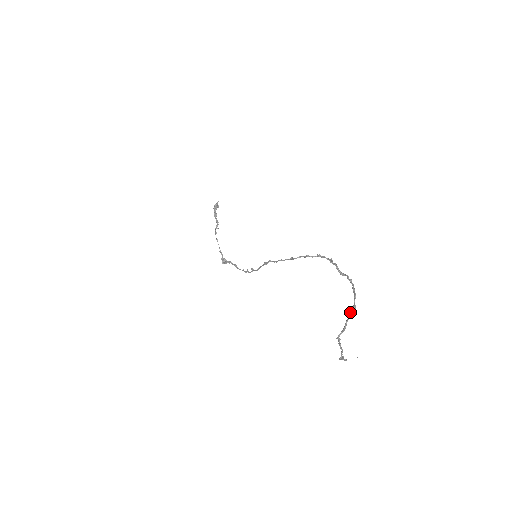
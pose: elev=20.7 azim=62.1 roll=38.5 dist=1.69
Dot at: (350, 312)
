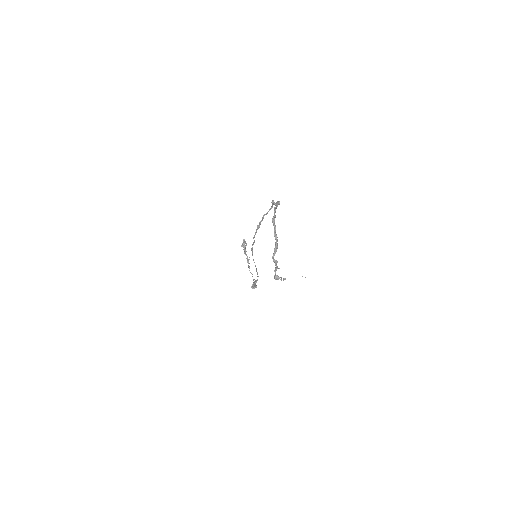
Dot at: occluded
